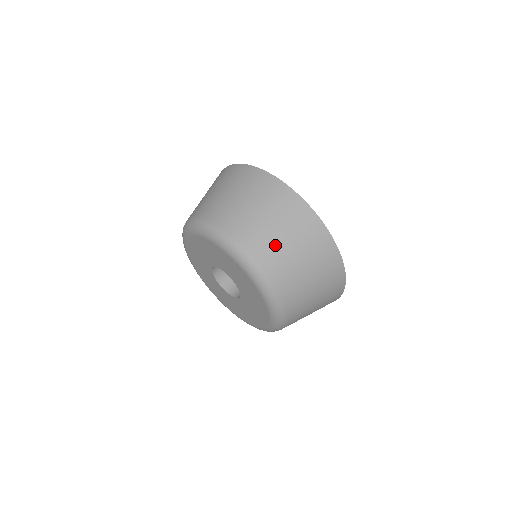
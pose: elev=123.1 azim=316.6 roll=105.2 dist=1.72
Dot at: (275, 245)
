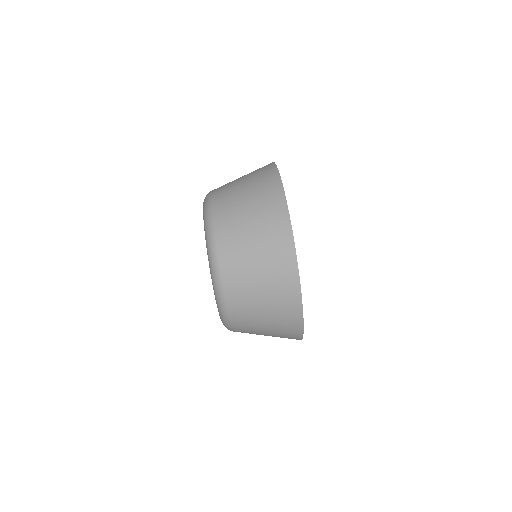
Dot at: (253, 326)
